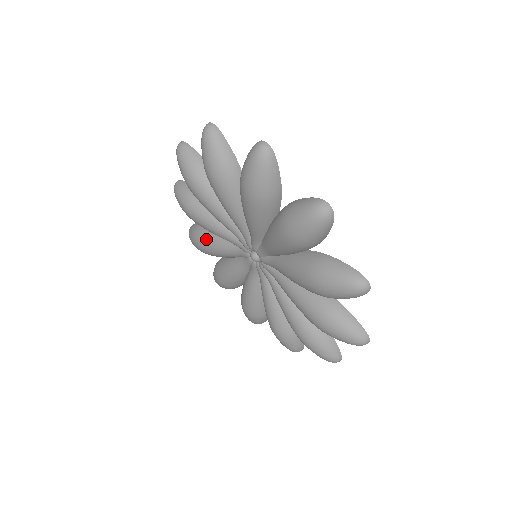
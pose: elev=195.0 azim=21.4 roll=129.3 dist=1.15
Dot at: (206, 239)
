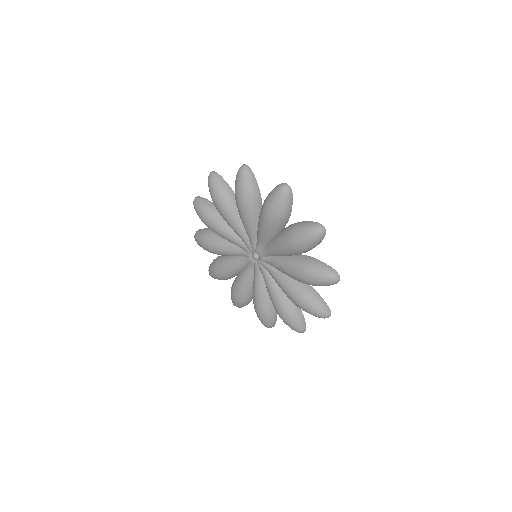
Dot at: (218, 222)
